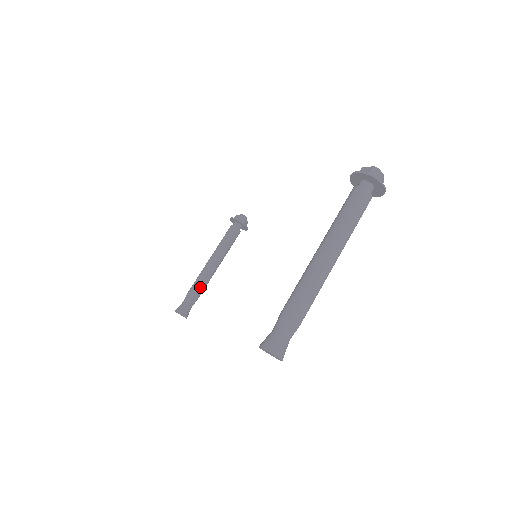
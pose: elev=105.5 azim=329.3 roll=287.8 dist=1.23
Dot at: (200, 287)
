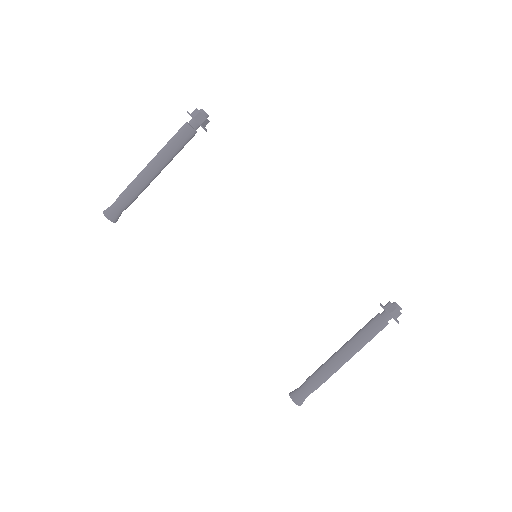
Dot at: occluded
